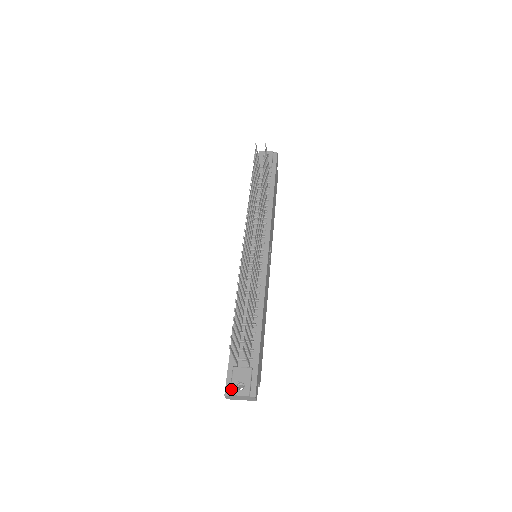
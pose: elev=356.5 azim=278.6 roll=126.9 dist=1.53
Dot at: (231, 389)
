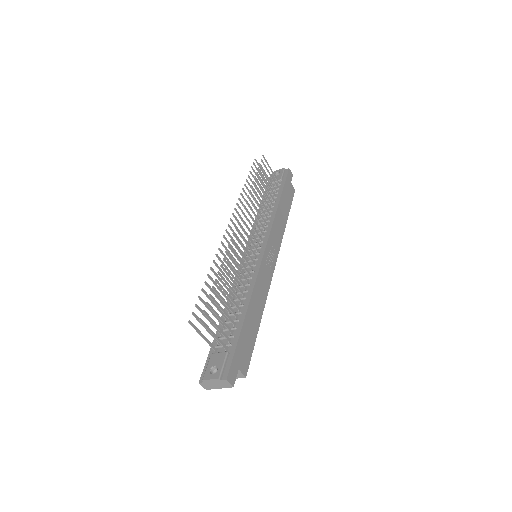
Dot at: (204, 374)
